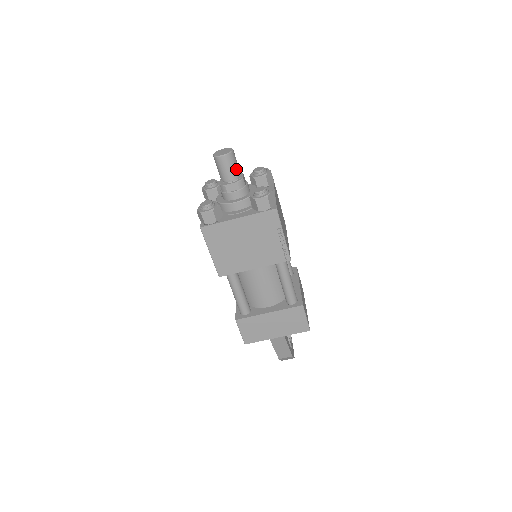
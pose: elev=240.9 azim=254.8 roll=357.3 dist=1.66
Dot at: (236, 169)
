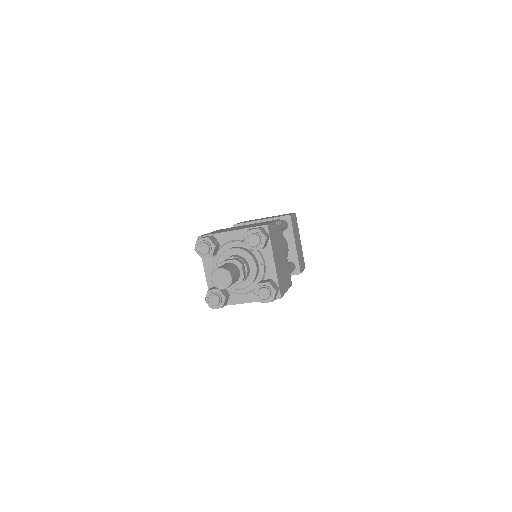
Dot at: (236, 280)
